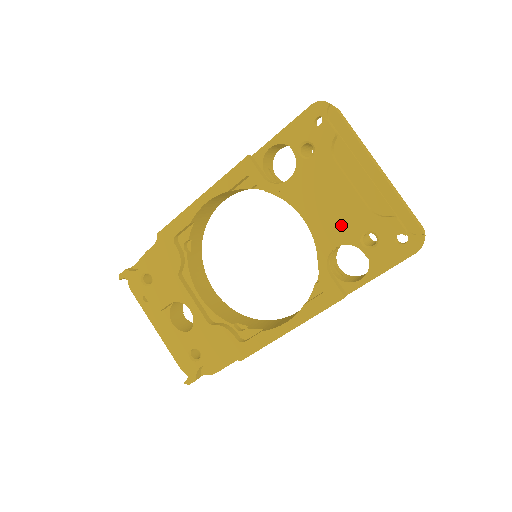
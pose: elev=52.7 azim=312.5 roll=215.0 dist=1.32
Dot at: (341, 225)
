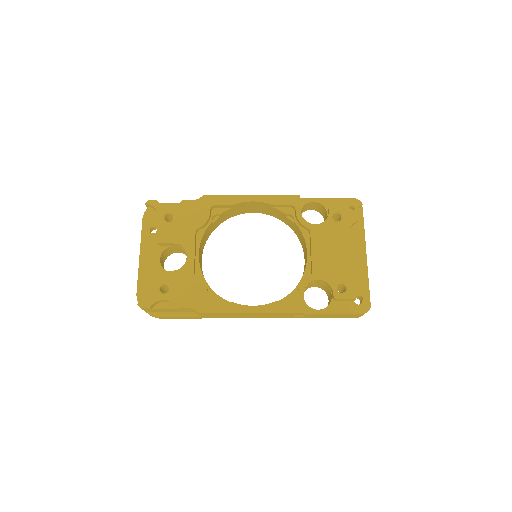
Dot at: (330, 269)
